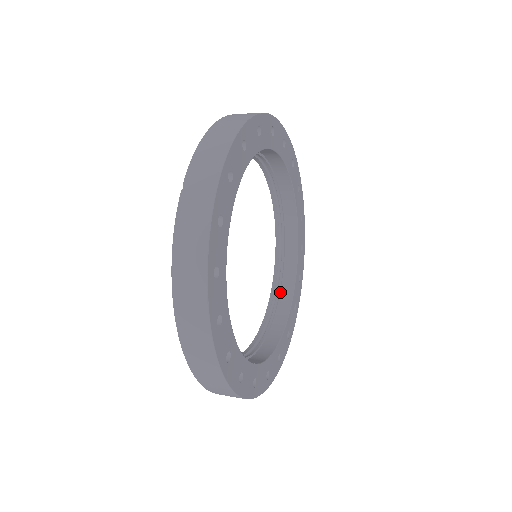
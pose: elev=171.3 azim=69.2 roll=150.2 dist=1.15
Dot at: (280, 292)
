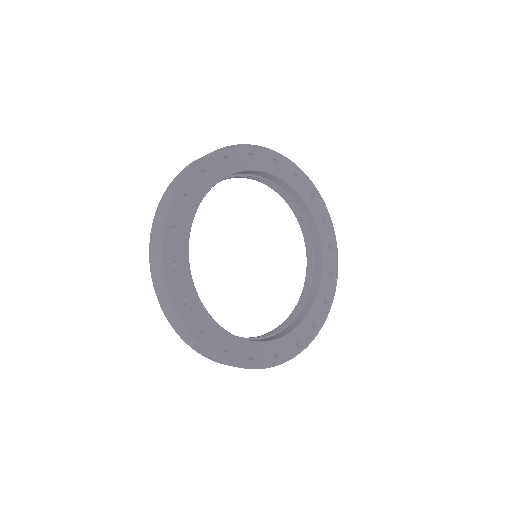
Dot at: (302, 308)
